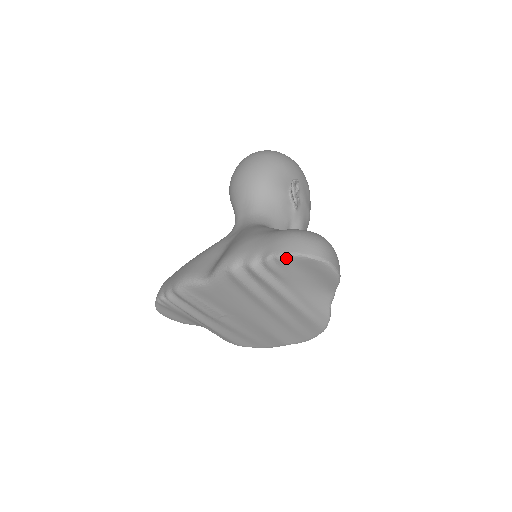
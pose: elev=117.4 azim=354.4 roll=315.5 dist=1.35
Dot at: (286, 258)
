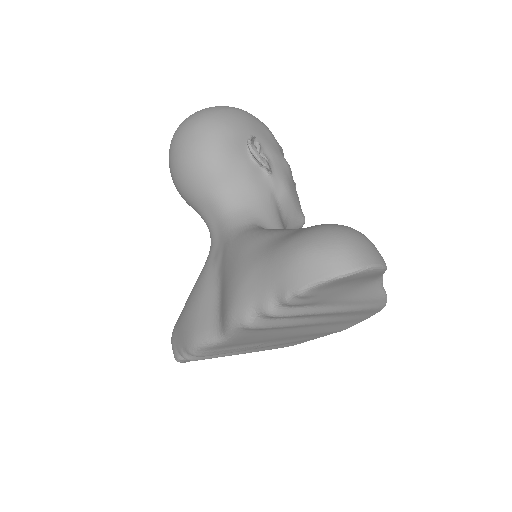
Dot at: (310, 290)
